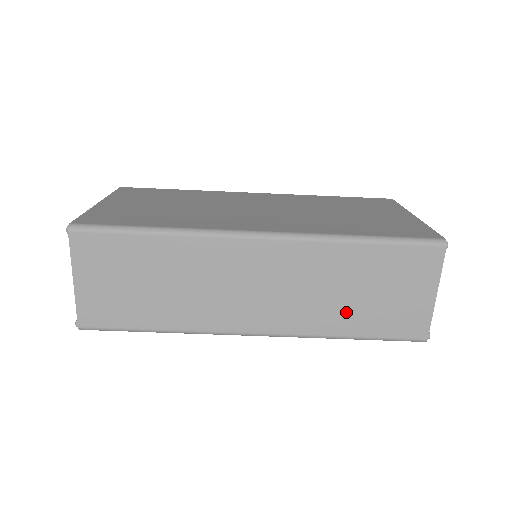
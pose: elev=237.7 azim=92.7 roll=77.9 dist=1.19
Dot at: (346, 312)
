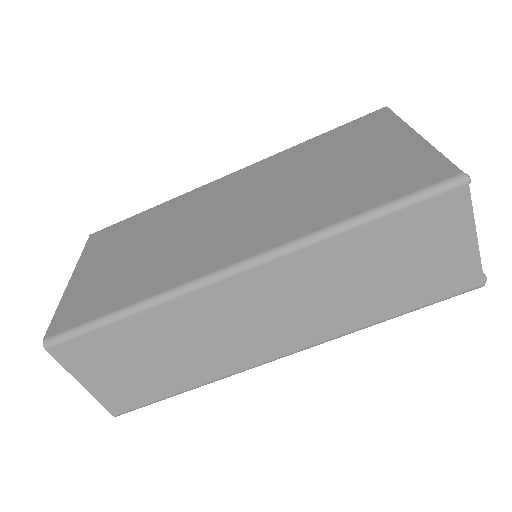
Dot at: (375, 298)
